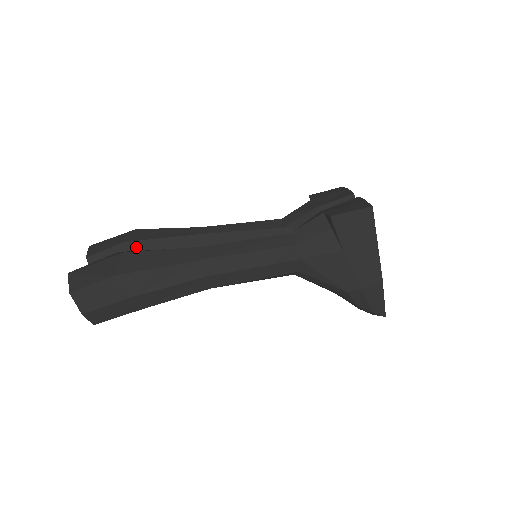
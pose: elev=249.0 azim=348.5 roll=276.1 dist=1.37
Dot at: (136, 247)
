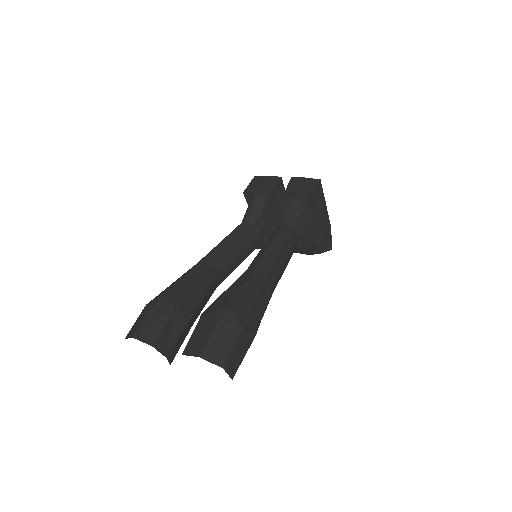
Dot at: (185, 305)
